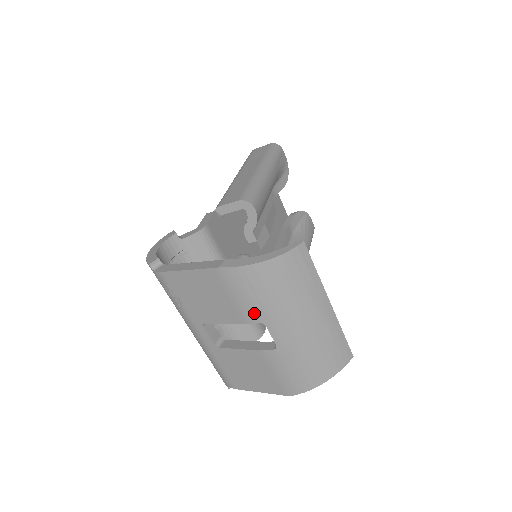
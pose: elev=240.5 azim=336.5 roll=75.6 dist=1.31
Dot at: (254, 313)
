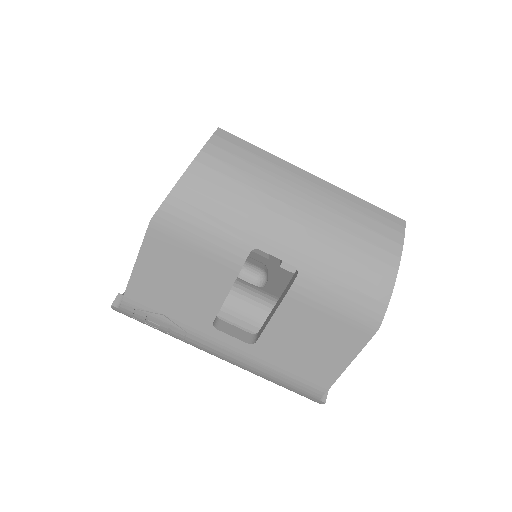
Dot at: (233, 244)
